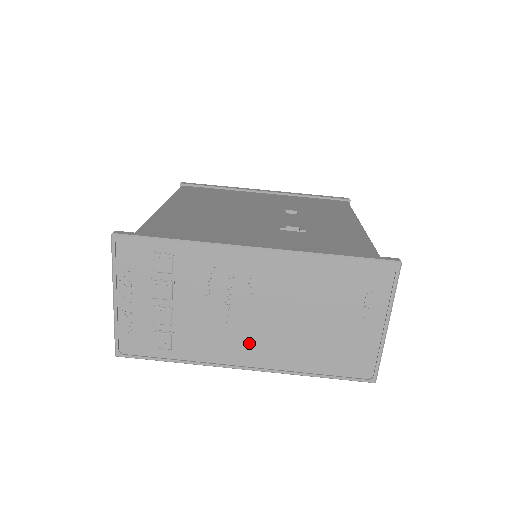
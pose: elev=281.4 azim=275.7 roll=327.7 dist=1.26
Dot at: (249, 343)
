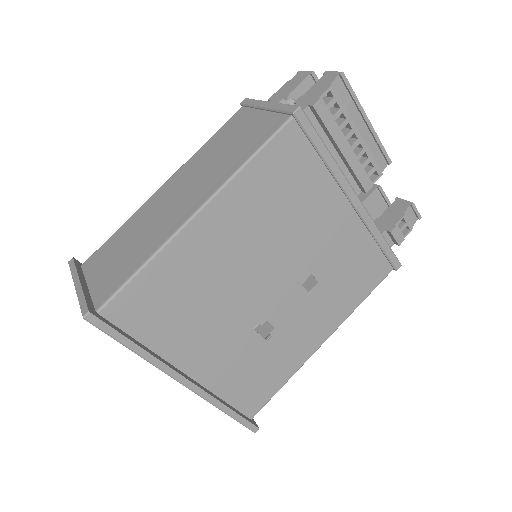
Dot at: occluded
